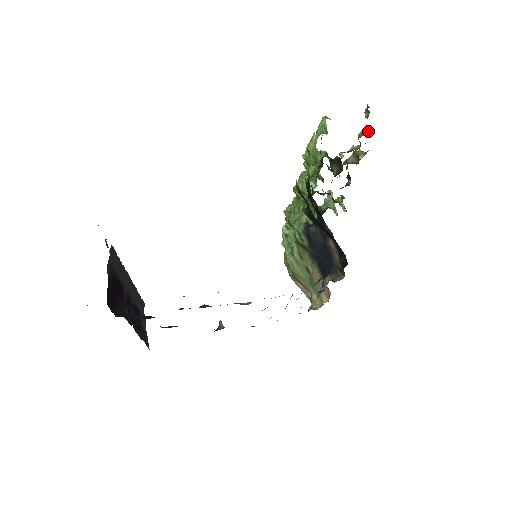
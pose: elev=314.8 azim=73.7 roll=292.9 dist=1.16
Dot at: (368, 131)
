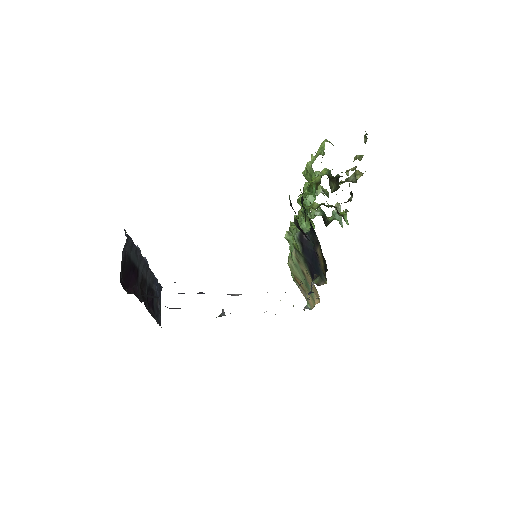
Dot at: (362, 155)
